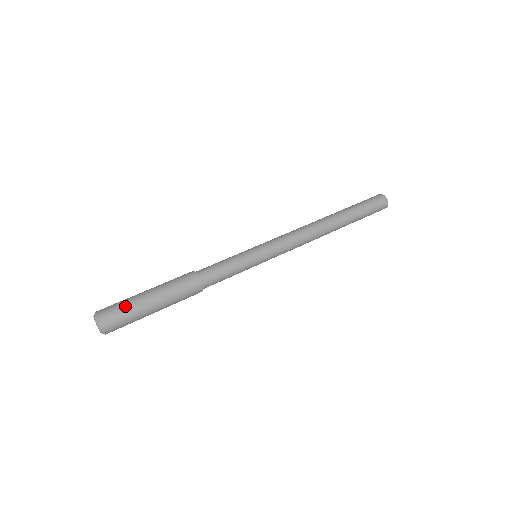
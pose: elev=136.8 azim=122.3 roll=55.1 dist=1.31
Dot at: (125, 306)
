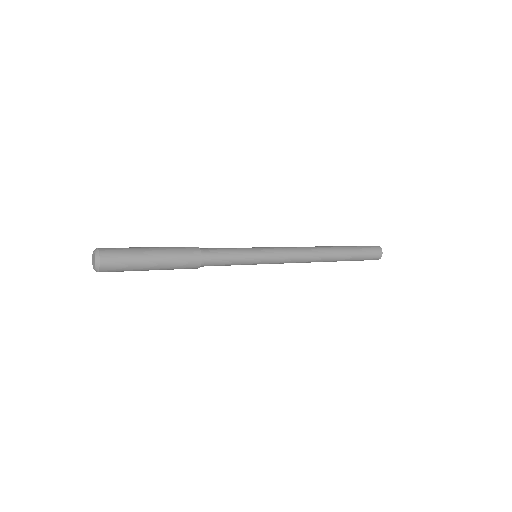
Dot at: (127, 255)
